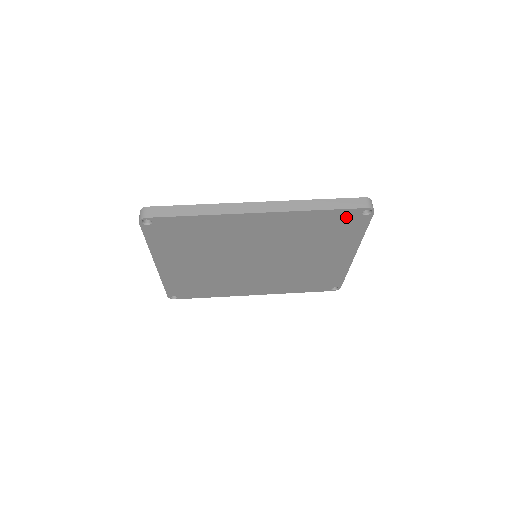
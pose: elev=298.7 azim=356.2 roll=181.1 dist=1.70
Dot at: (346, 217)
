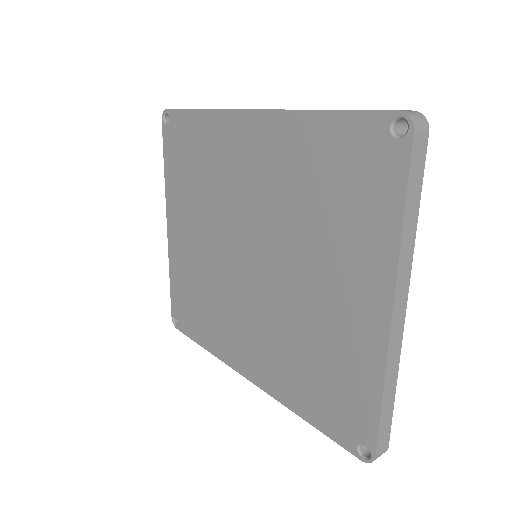
Dot at: (364, 142)
